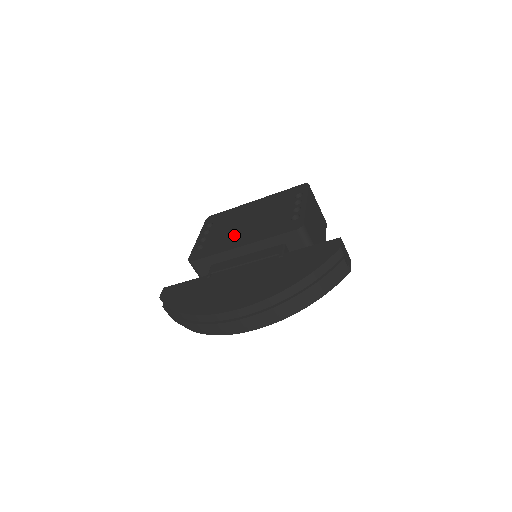
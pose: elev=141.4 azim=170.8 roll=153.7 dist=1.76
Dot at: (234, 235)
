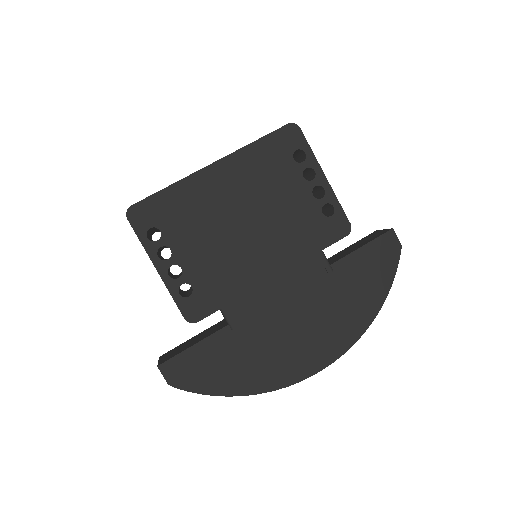
Dot at: (240, 256)
